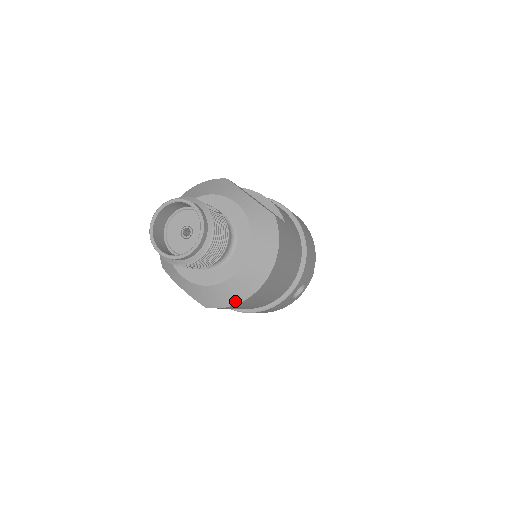
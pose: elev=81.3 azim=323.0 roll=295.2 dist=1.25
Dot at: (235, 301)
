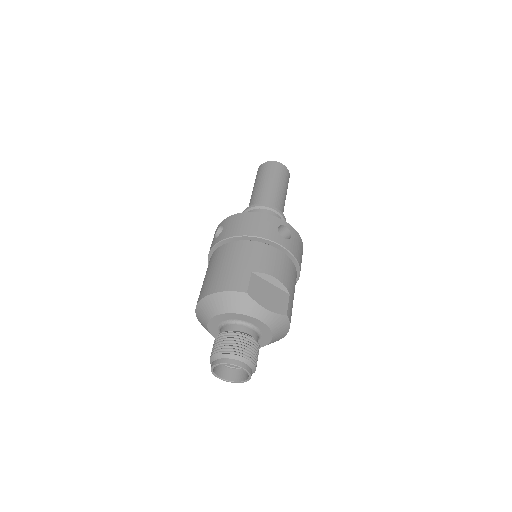
Dot at: occluded
